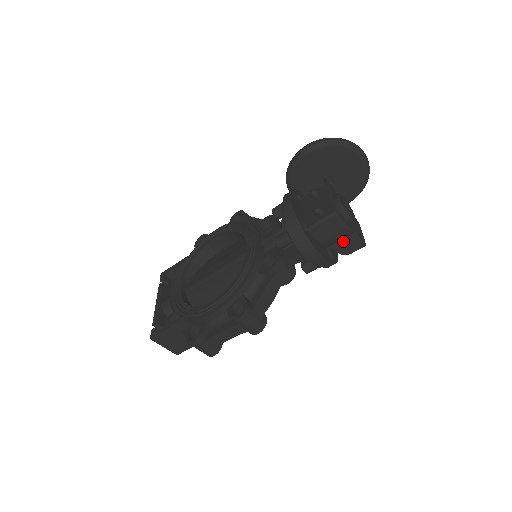
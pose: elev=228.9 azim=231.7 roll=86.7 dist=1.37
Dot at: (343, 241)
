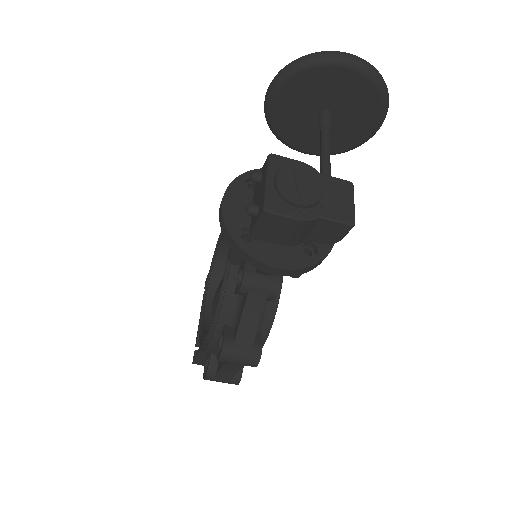
Dot at: (316, 231)
